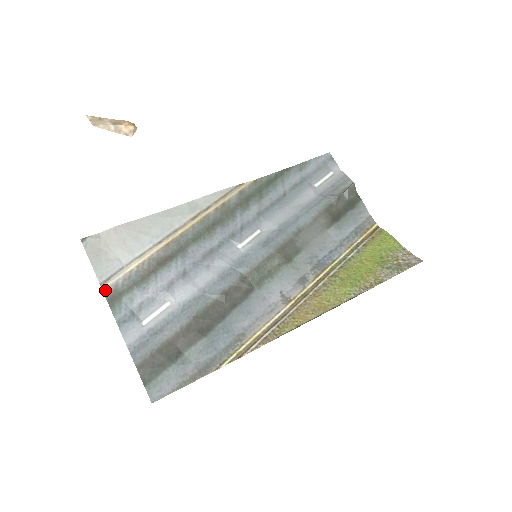
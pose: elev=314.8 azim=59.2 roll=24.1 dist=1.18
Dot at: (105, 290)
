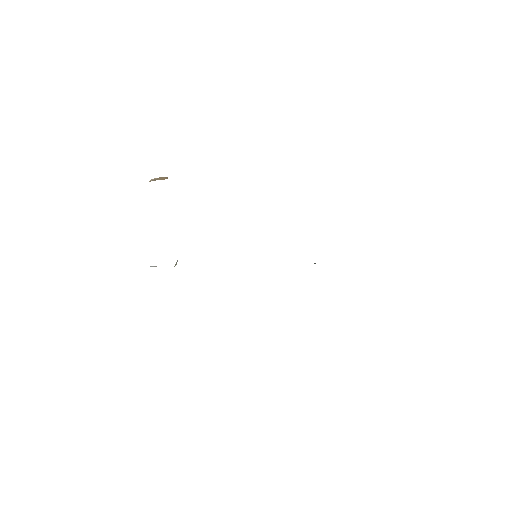
Dot at: occluded
